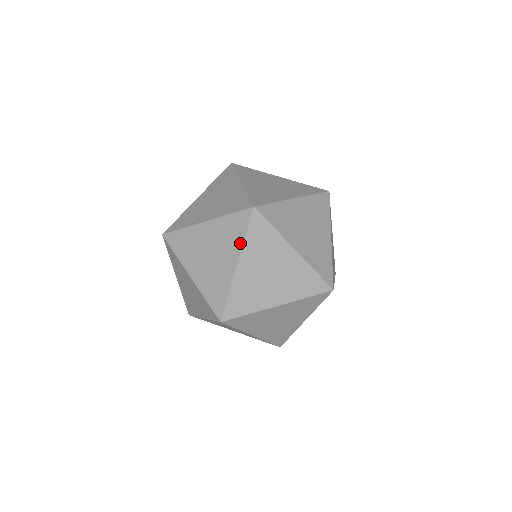
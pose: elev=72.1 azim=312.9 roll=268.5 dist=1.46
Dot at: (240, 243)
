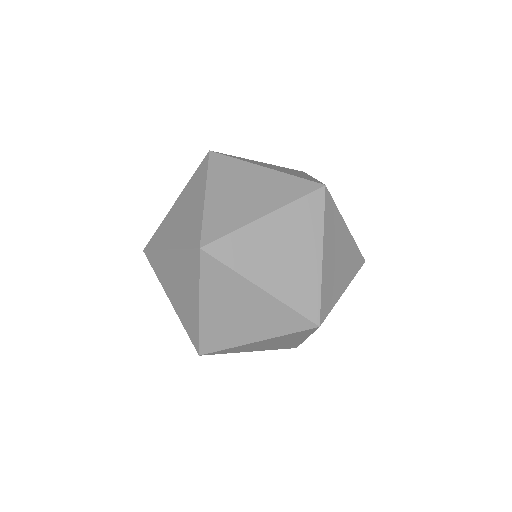
Dot at: (286, 201)
